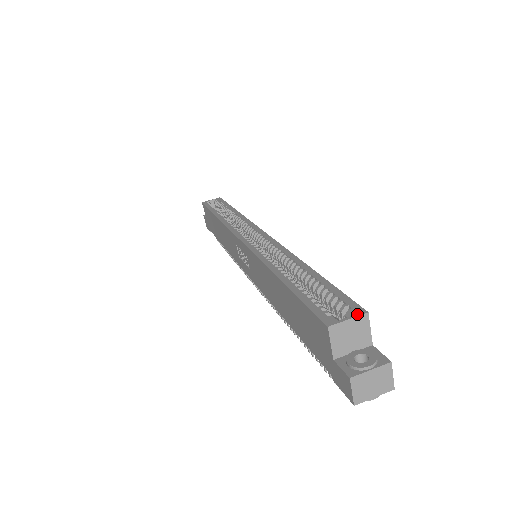
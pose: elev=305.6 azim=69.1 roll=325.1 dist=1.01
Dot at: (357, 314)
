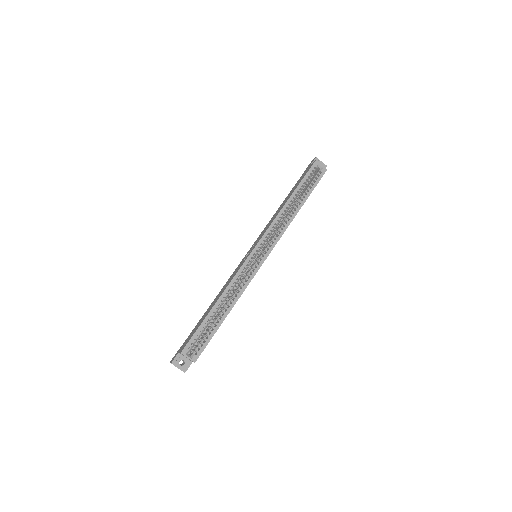
Dot at: (192, 360)
